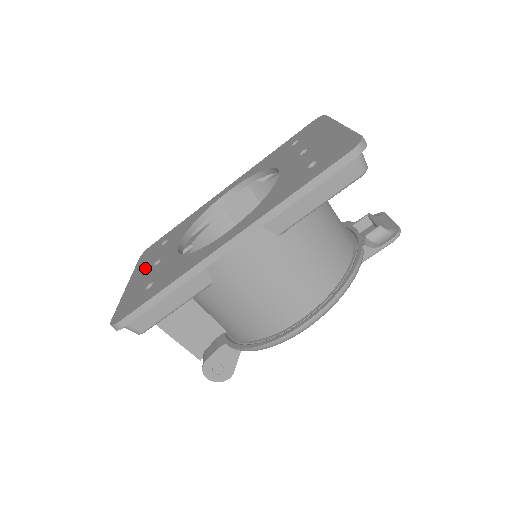
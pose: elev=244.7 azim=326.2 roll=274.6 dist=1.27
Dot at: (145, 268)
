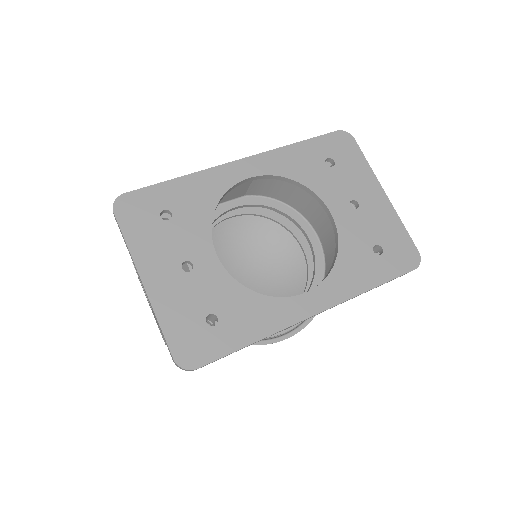
Dot at: (164, 263)
